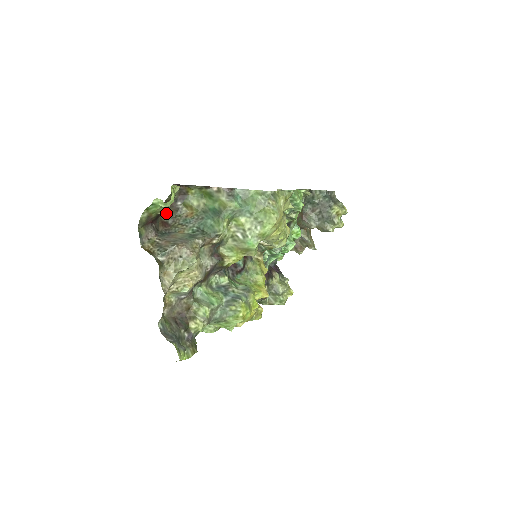
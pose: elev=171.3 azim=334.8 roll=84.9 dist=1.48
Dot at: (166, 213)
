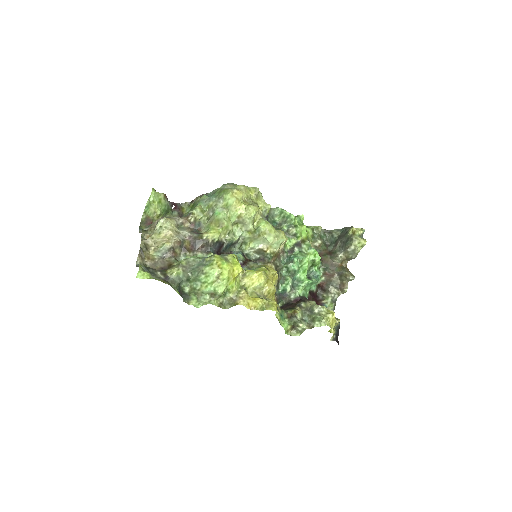
Dot at: occluded
